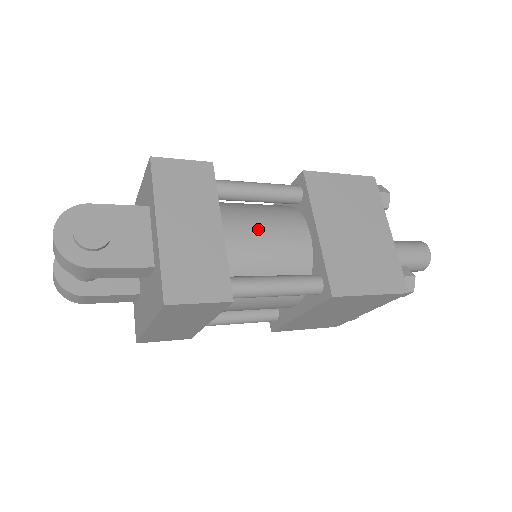
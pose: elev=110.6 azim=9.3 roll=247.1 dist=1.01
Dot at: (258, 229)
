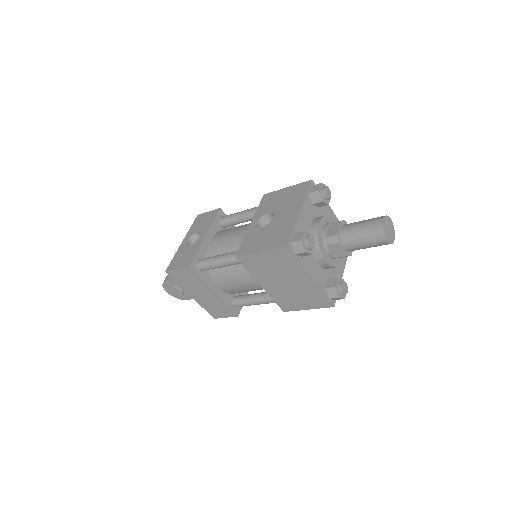
Dot at: (234, 282)
